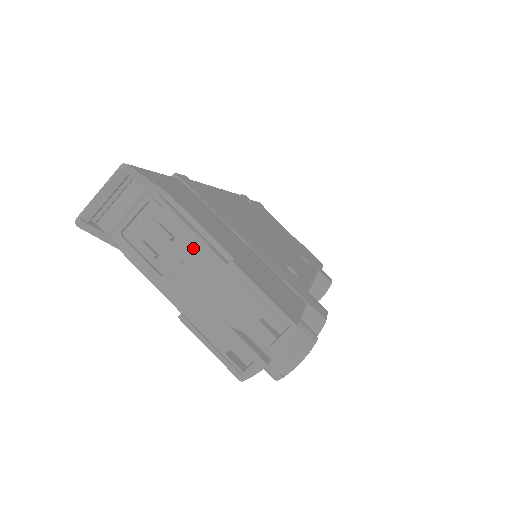
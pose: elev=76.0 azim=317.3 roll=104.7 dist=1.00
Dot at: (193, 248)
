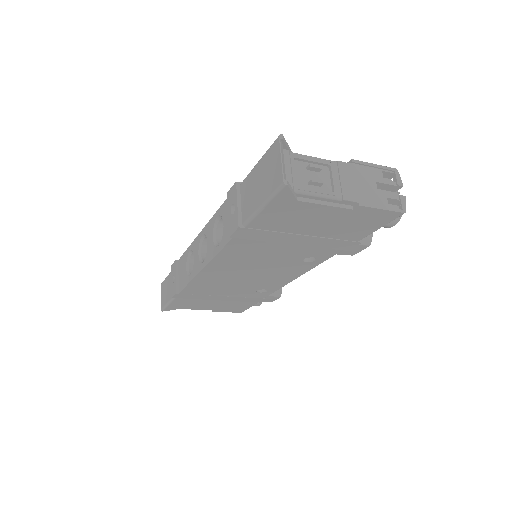
Dot at: (332, 167)
